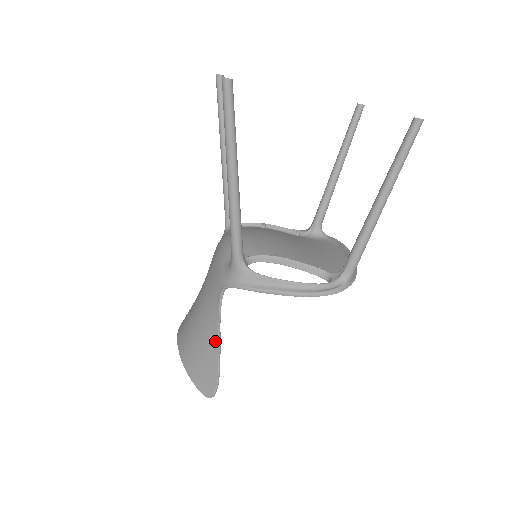
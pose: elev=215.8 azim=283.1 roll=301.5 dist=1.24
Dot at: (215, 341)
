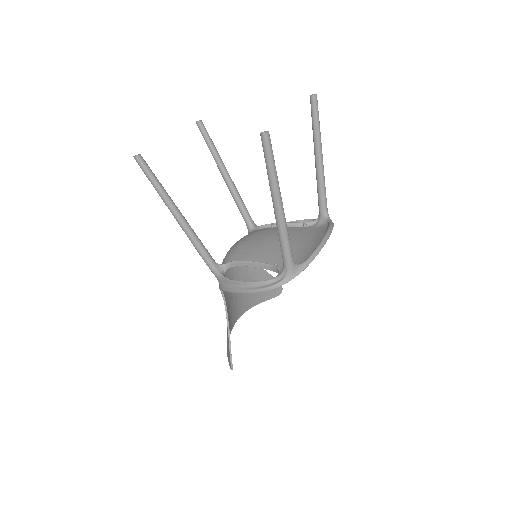
Dot at: (227, 328)
